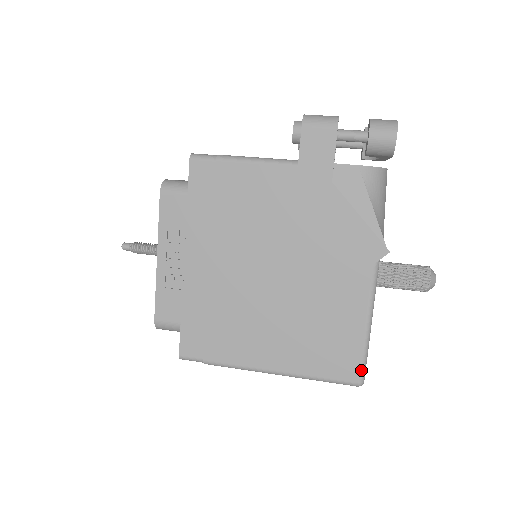
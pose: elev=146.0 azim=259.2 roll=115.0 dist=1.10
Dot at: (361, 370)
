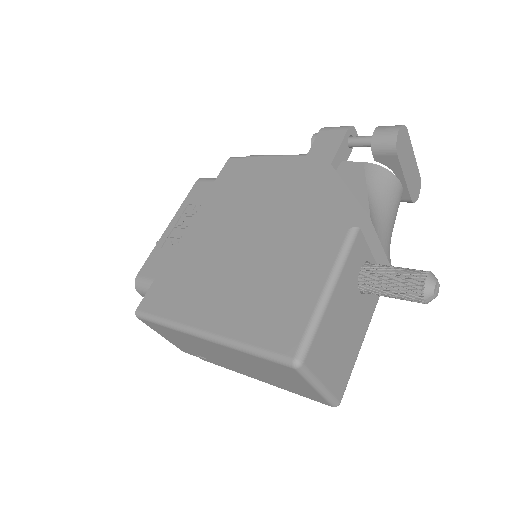
Dot at: (302, 342)
